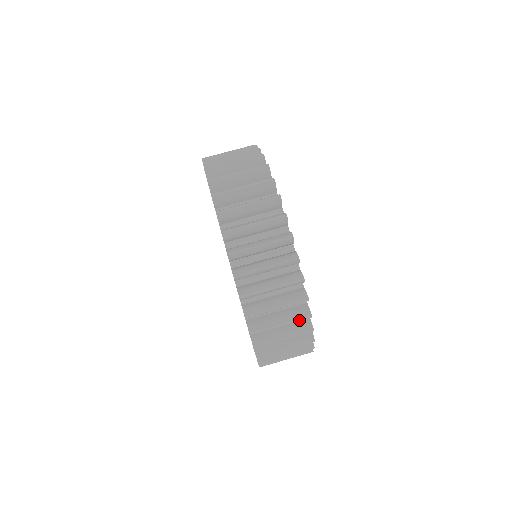
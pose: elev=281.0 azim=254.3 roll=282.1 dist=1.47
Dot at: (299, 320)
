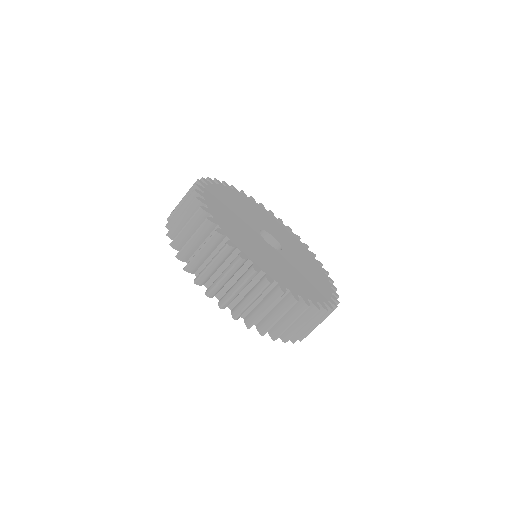
Dot at: (262, 290)
